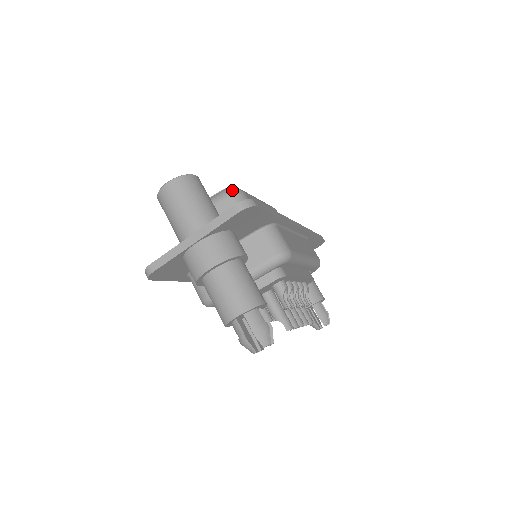
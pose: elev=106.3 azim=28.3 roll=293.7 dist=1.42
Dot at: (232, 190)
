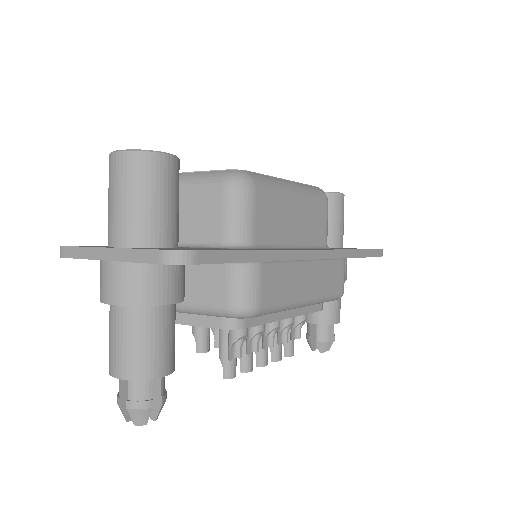
Dot at: (236, 179)
